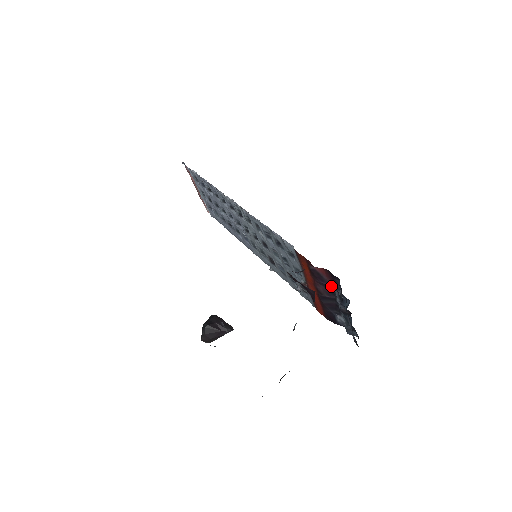
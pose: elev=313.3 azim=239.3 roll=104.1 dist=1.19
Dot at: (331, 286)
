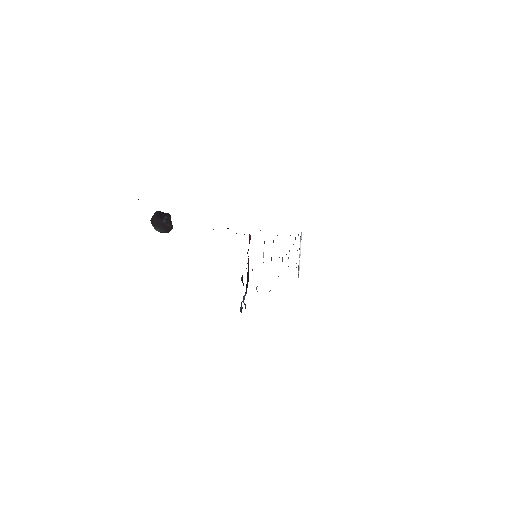
Dot at: occluded
